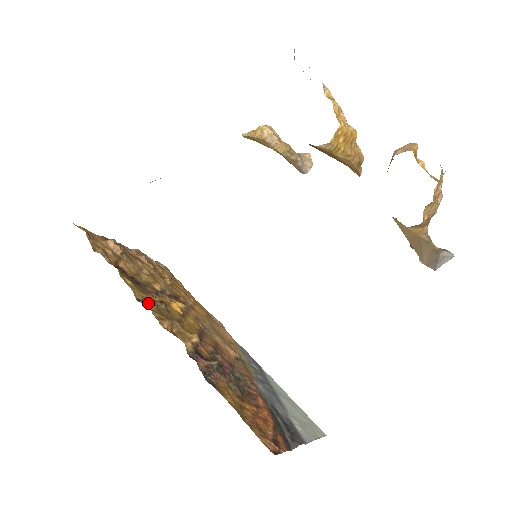
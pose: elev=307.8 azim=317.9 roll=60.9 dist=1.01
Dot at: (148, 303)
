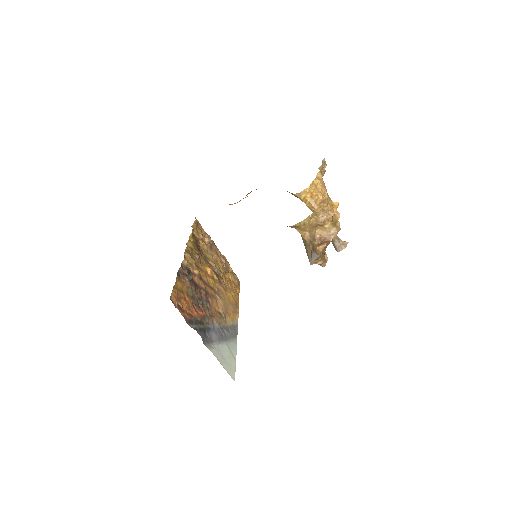
Dot at: occluded
